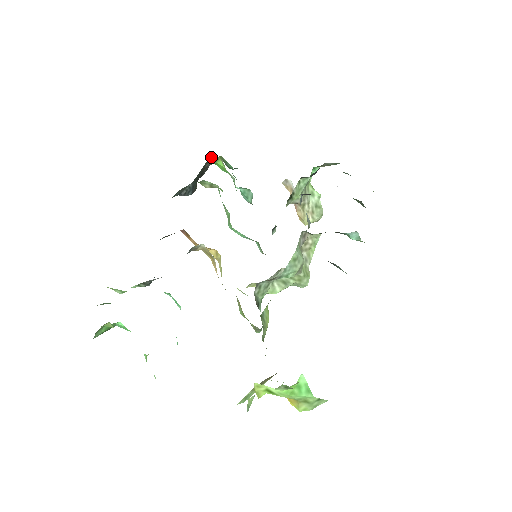
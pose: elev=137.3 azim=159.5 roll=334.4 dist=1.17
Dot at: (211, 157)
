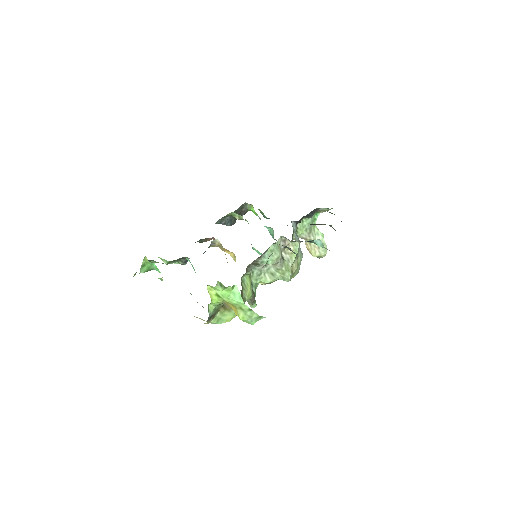
Dot at: (246, 204)
